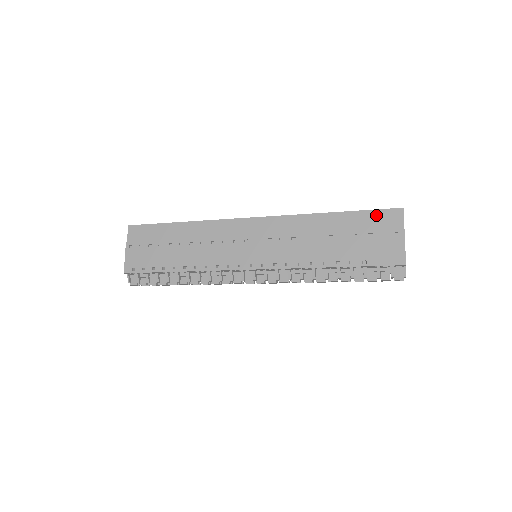
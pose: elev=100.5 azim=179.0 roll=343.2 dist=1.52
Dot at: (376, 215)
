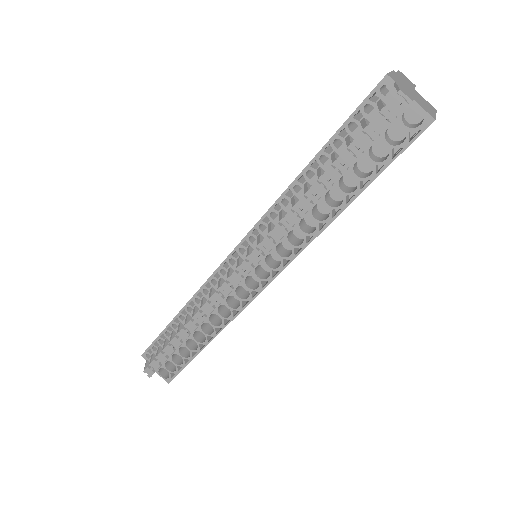
Dot at: occluded
